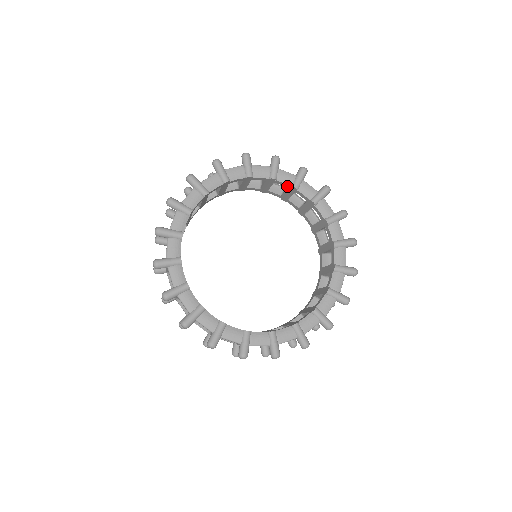
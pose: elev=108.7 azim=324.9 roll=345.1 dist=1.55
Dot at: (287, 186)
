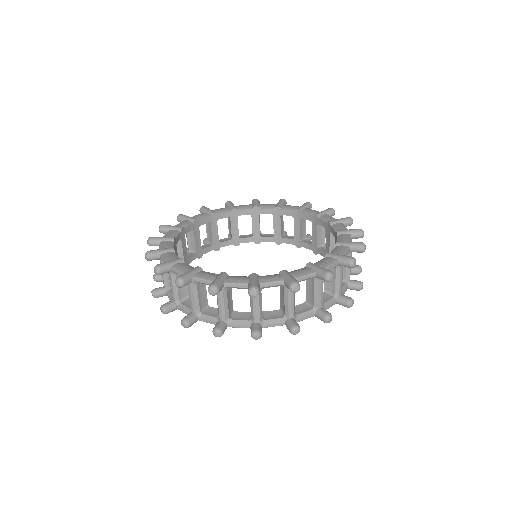
Dot at: (325, 225)
